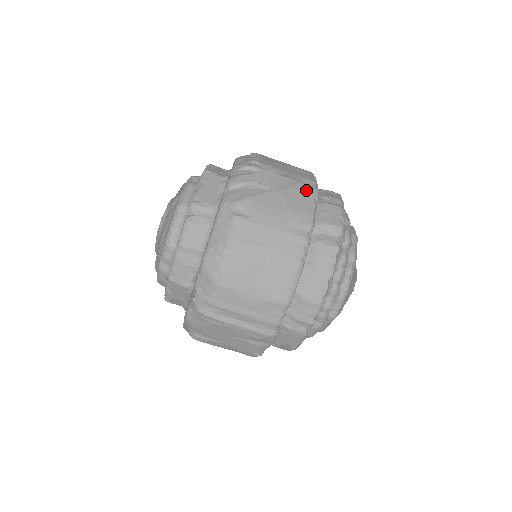
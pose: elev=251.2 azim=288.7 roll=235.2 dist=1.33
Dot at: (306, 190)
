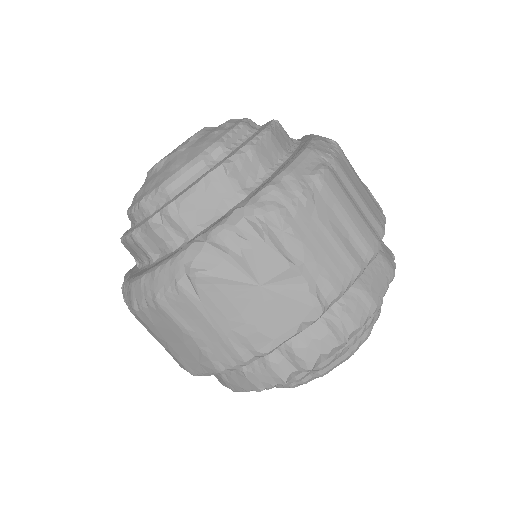
Dot at: (304, 308)
